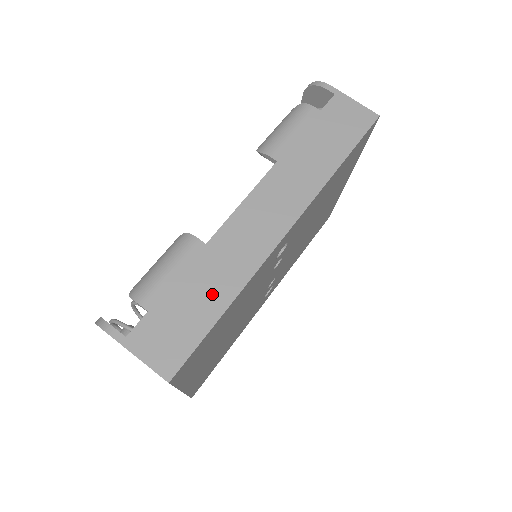
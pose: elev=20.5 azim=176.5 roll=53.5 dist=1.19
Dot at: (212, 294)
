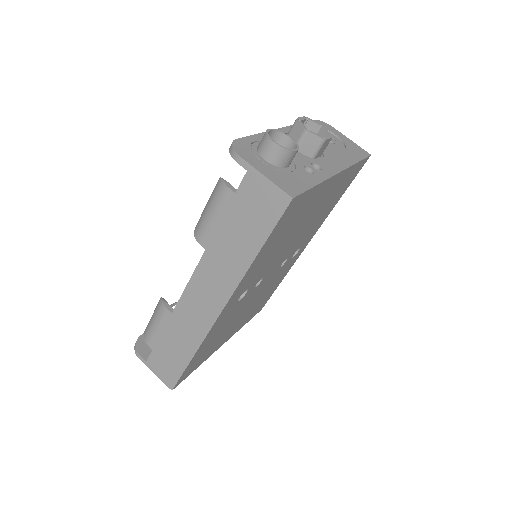
Dot at: (182, 348)
